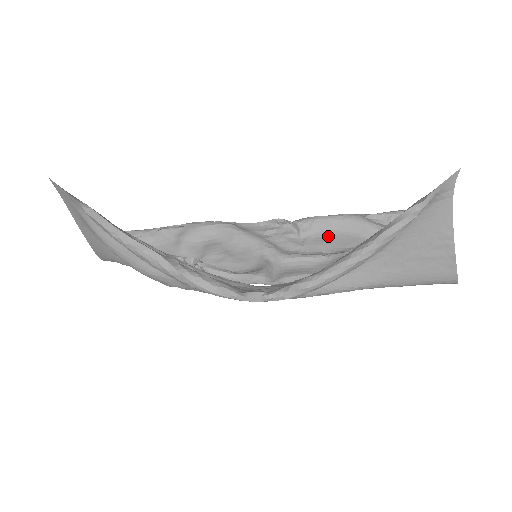
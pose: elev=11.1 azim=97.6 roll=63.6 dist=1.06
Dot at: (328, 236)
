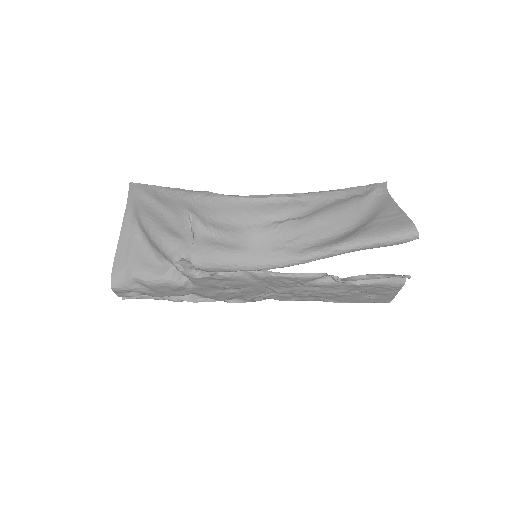
Dot at: (314, 295)
